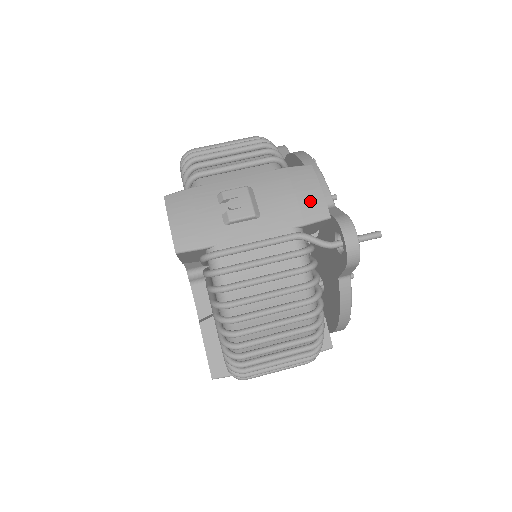
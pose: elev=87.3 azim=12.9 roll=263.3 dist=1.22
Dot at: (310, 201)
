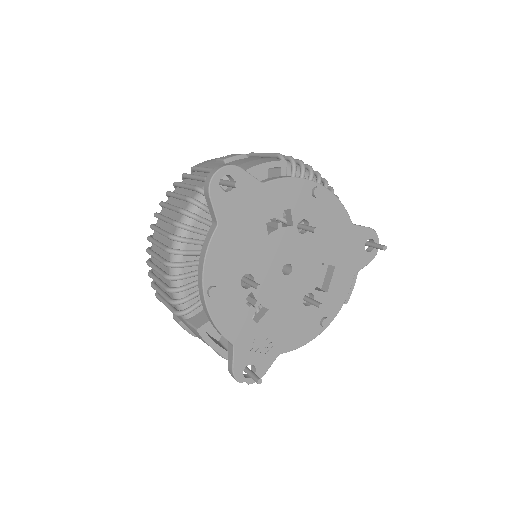
Dot at: (249, 164)
